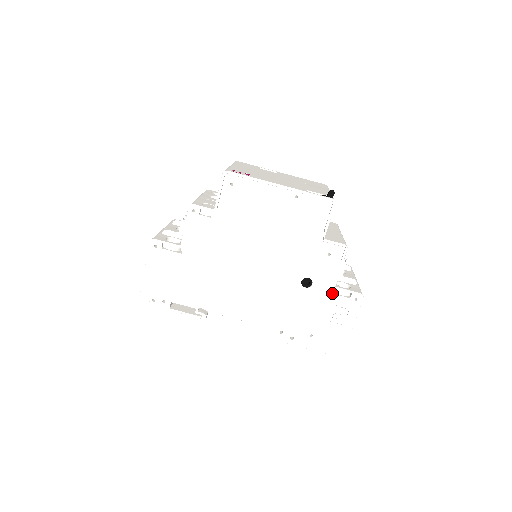
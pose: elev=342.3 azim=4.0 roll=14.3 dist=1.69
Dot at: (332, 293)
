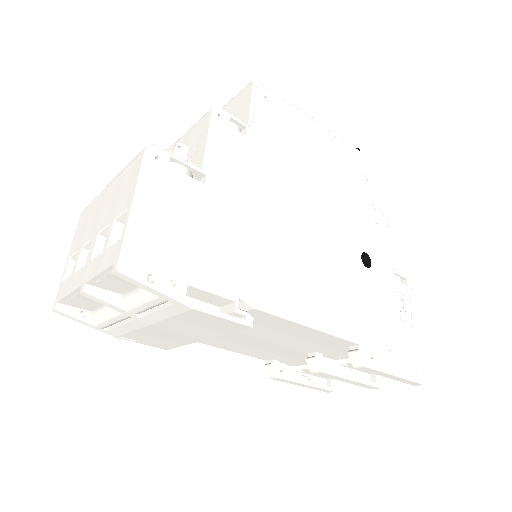
Dot at: (391, 278)
